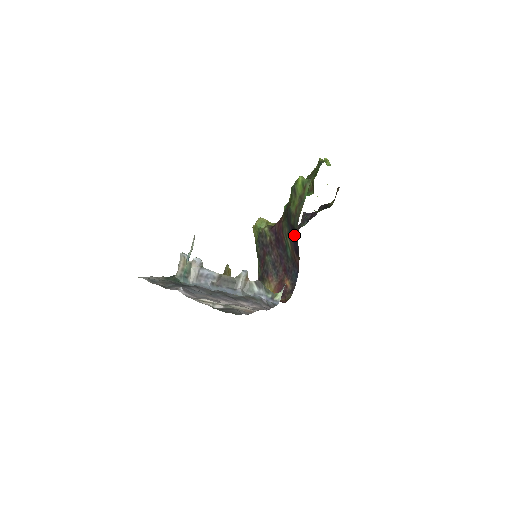
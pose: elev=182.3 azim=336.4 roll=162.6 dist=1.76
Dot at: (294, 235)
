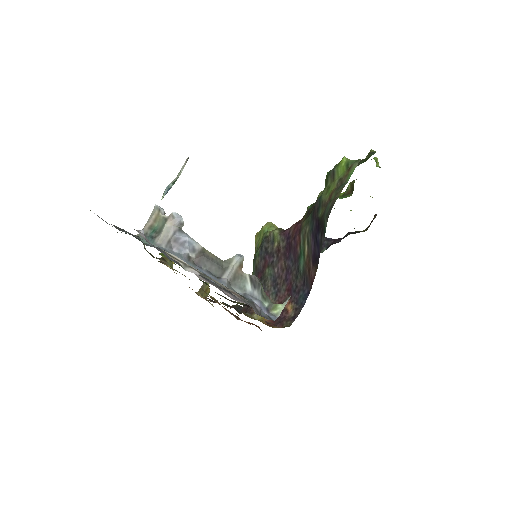
Dot at: (319, 232)
